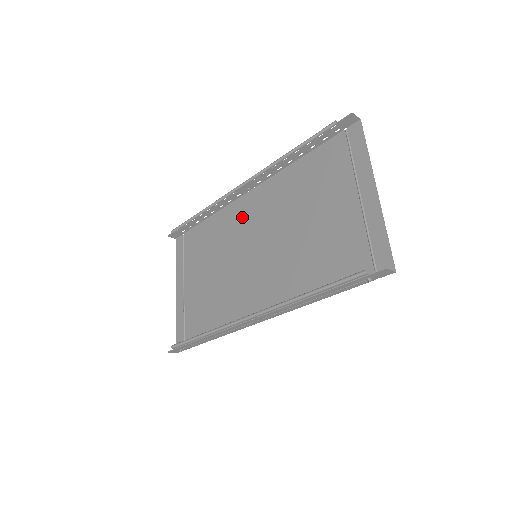
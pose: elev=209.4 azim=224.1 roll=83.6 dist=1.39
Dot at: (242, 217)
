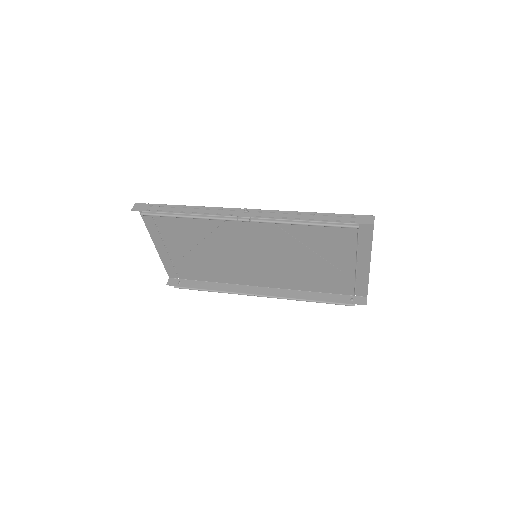
Dot at: (237, 225)
